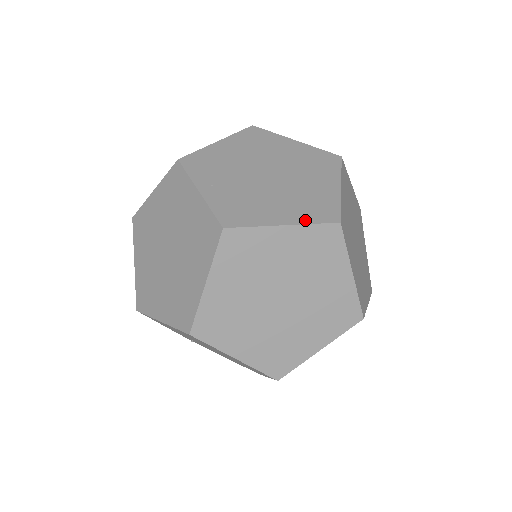
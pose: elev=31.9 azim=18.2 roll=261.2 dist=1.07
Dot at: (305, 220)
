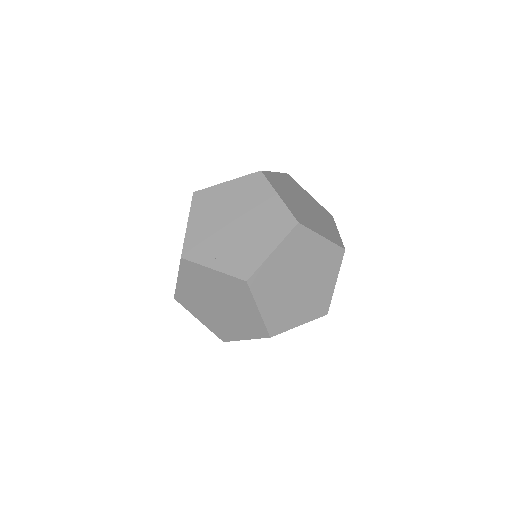
Dot at: (280, 238)
